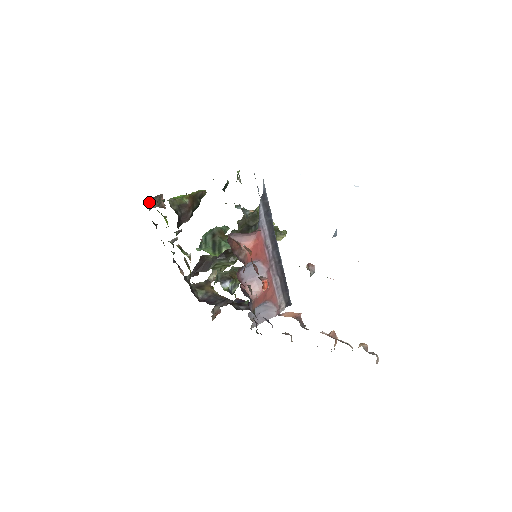
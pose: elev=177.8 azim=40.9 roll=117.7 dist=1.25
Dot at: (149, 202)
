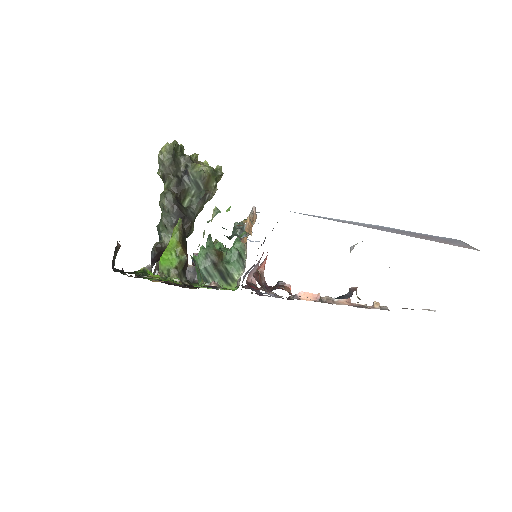
Dot at: (112, 262)
